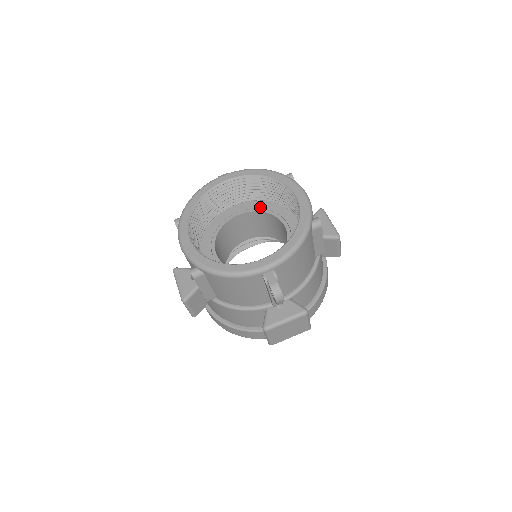
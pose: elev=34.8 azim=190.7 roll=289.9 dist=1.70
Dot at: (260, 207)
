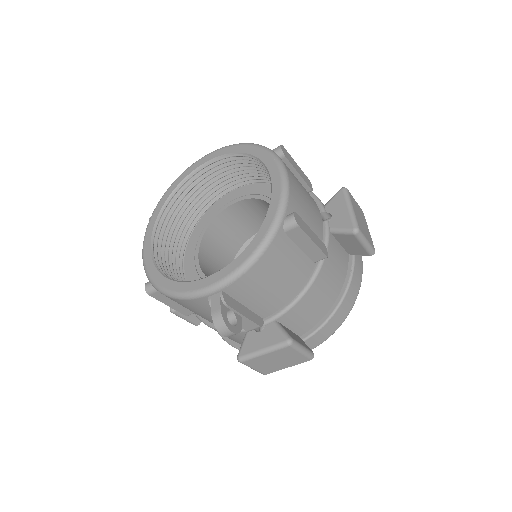
Dot at: (257, 192)
